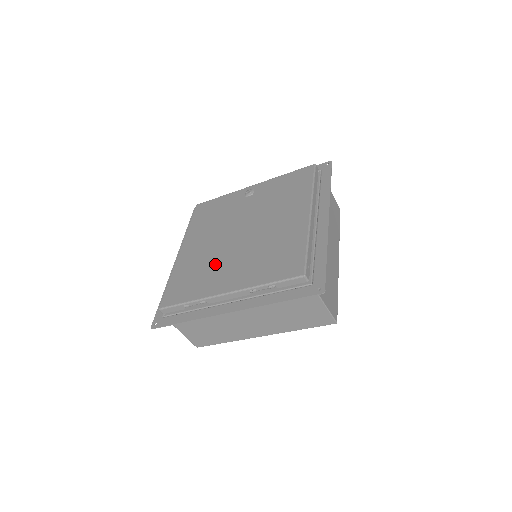
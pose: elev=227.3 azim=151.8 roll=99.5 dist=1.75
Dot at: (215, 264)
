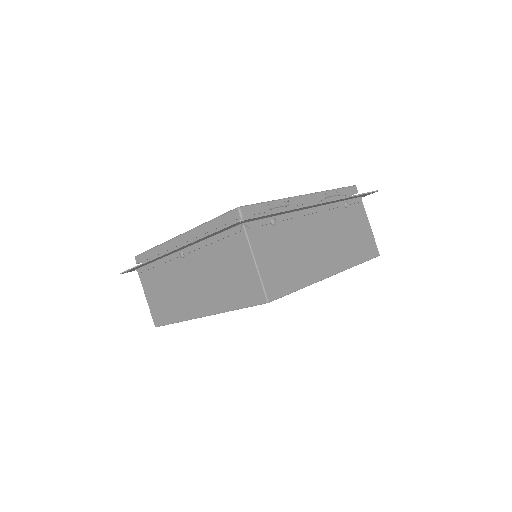
Dot at: occluded
